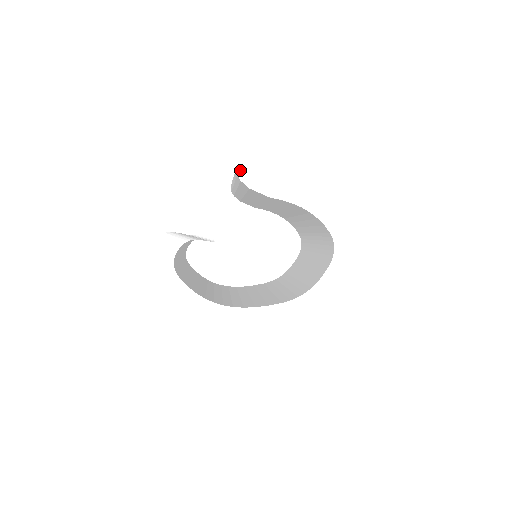
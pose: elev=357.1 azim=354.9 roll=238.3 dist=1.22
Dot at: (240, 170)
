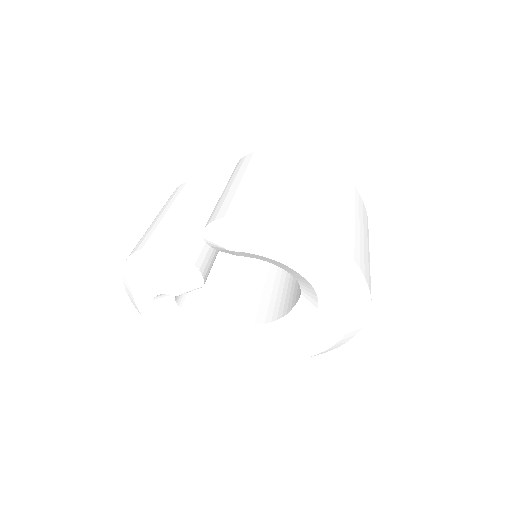
Dot at: (205, 239)
